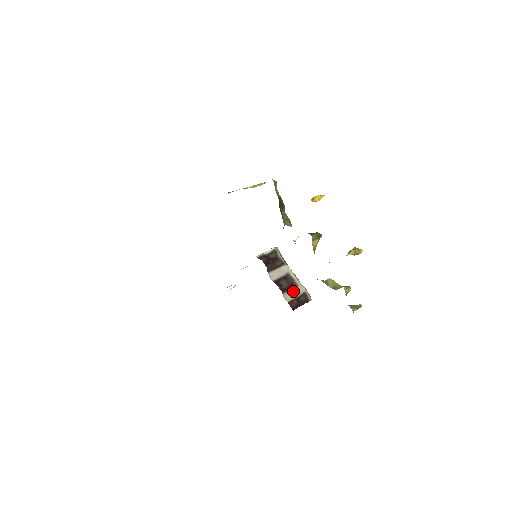
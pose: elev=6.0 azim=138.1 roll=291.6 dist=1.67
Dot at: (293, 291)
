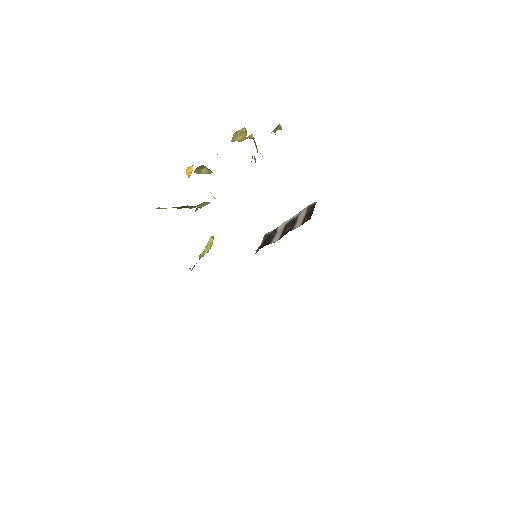
Dot at: (299, 220)
